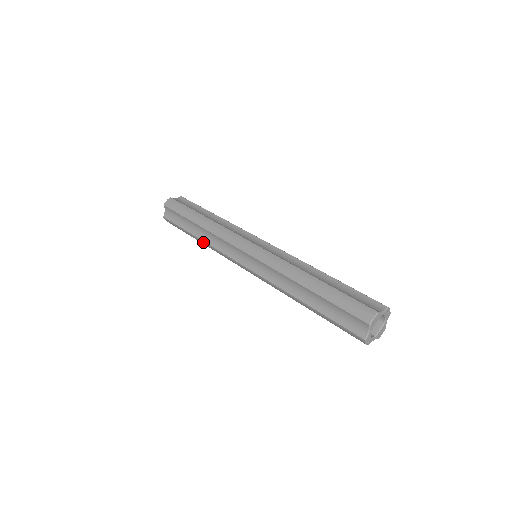
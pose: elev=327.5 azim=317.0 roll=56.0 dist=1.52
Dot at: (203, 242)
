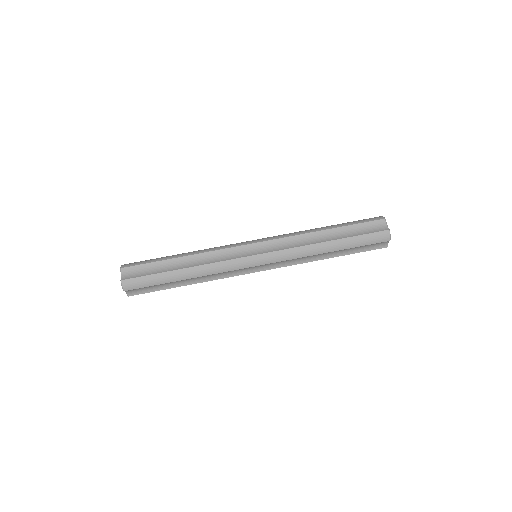
Dot at: occluded
